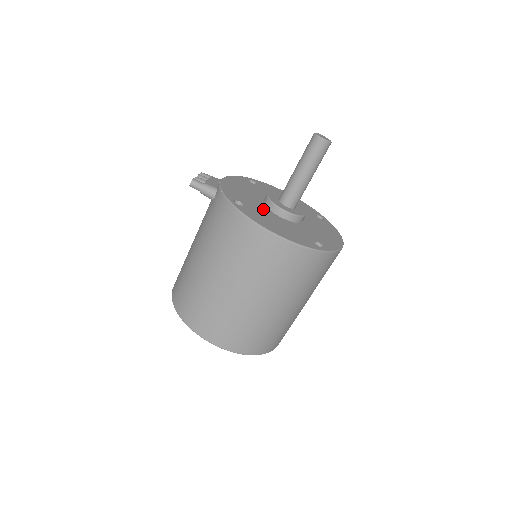
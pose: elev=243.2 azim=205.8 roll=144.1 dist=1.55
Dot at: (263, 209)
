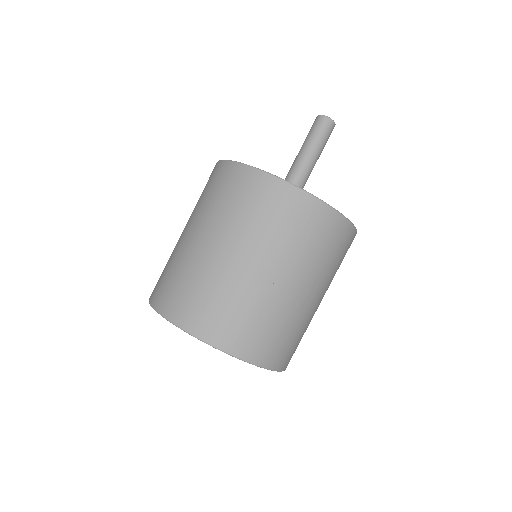
Dot at: occluded
